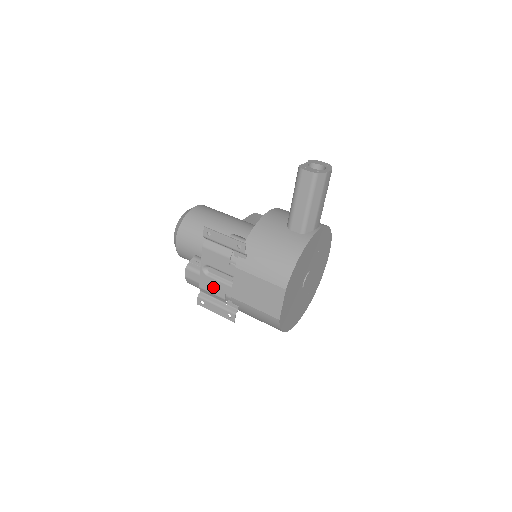
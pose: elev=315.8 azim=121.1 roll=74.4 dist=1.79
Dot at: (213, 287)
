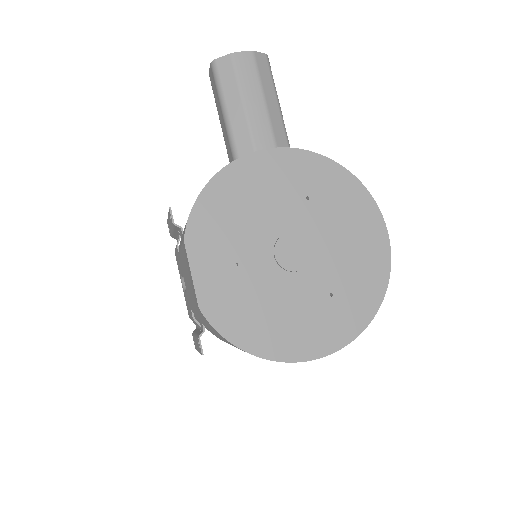
Dot at: (188, 306)
